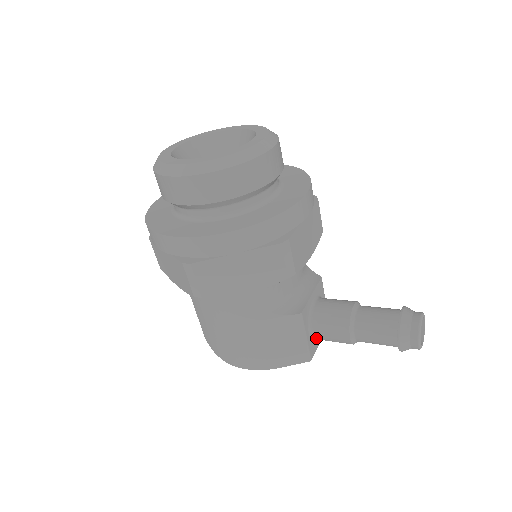
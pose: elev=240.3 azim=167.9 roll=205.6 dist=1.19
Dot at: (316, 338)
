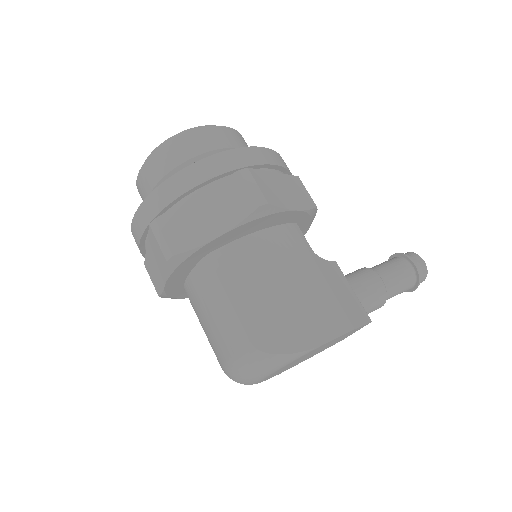
Dot at: occluded
